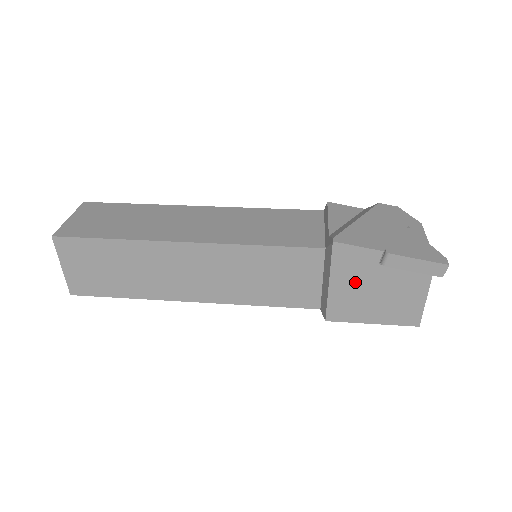
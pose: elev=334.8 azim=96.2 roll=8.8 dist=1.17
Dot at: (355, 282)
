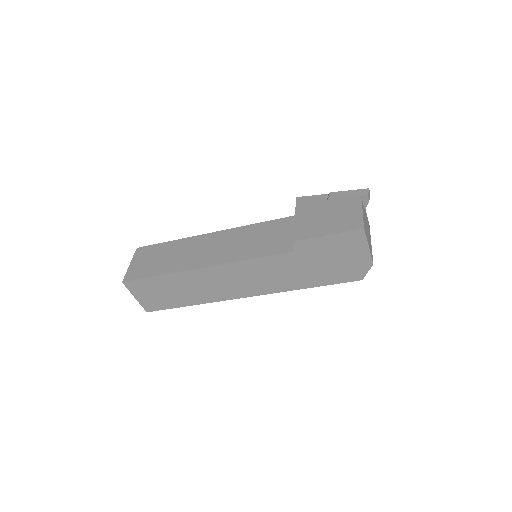
Dot at: (312, 213)
